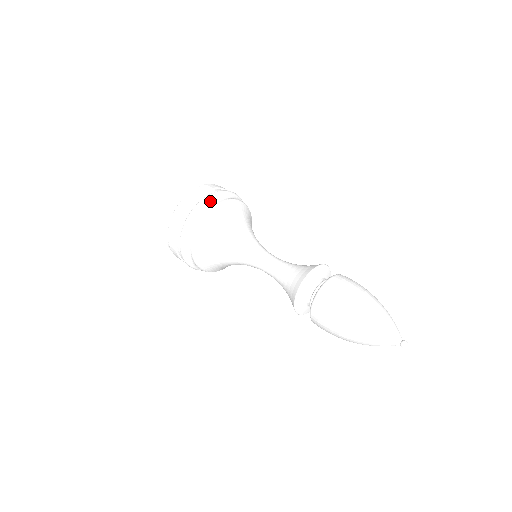
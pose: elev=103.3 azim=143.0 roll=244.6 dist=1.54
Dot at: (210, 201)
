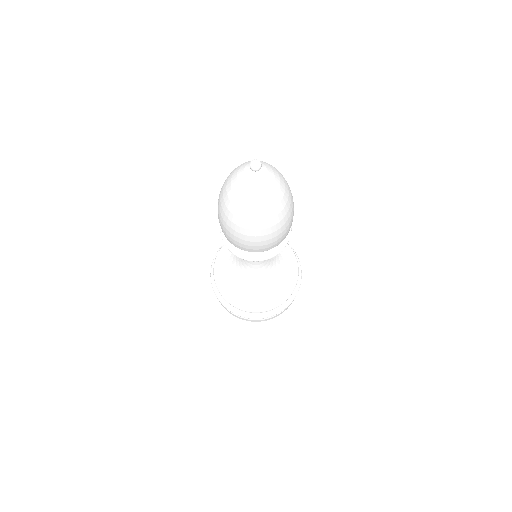
Dot at: occluded
